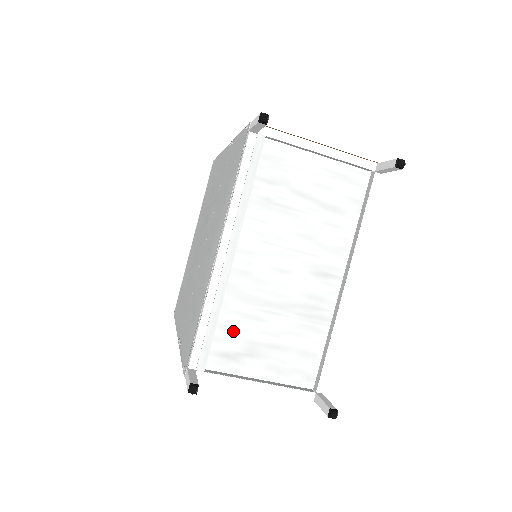
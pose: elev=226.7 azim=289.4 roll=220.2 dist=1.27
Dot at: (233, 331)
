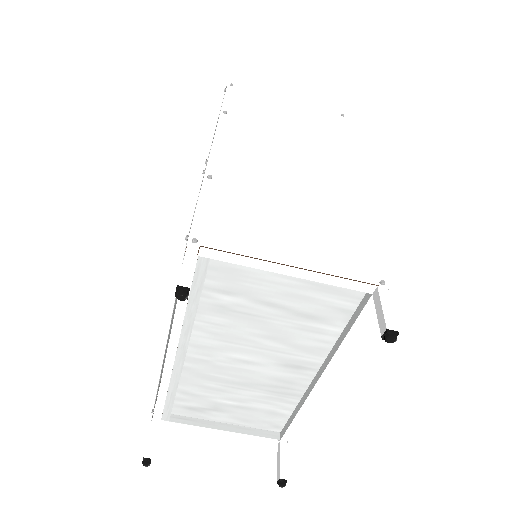
Dot at: (196, 396)
